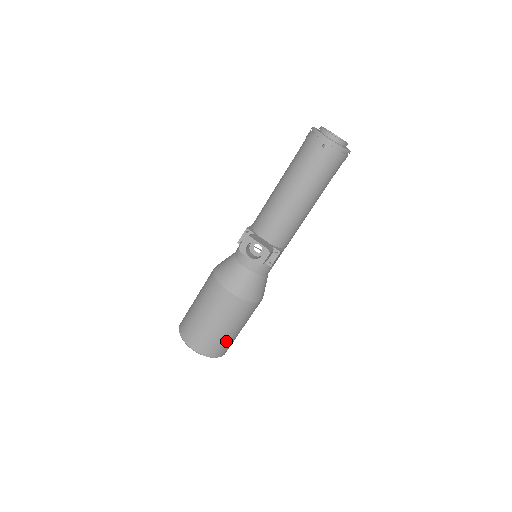
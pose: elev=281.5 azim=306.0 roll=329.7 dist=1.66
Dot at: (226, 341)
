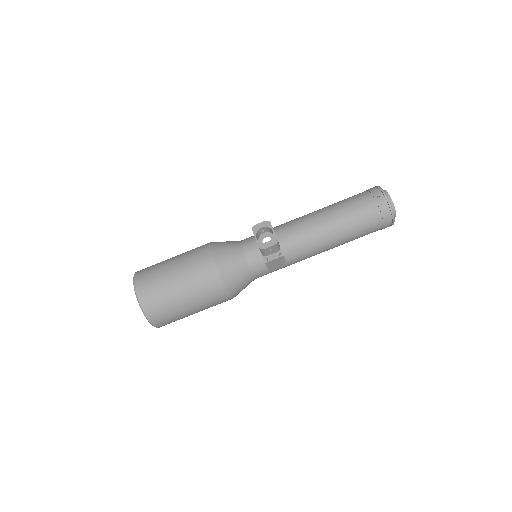
Dot at: (170, 306)
